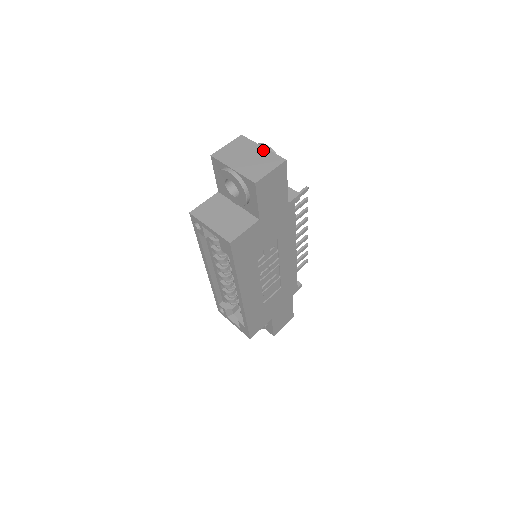
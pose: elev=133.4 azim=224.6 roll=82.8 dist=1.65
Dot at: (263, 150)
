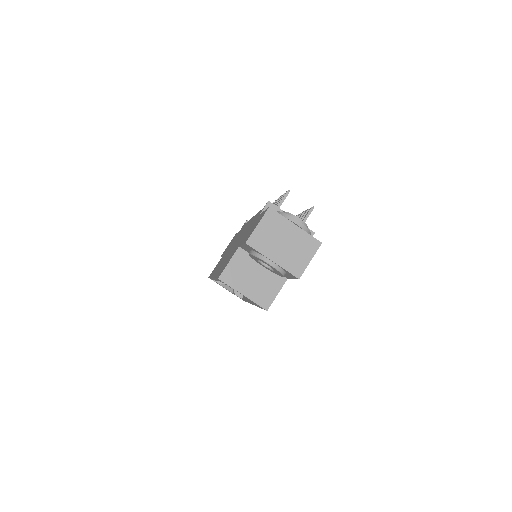
Dot at: (297, 230)
